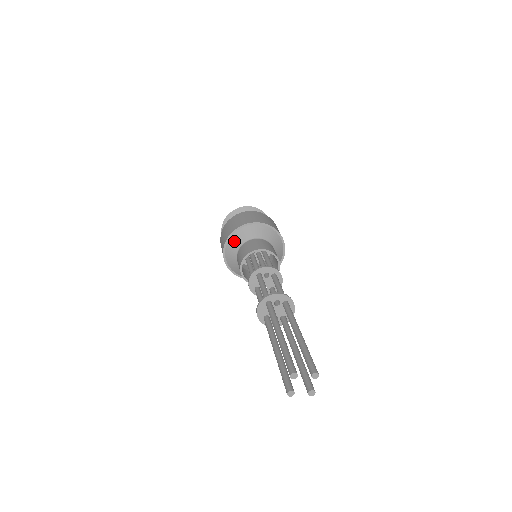
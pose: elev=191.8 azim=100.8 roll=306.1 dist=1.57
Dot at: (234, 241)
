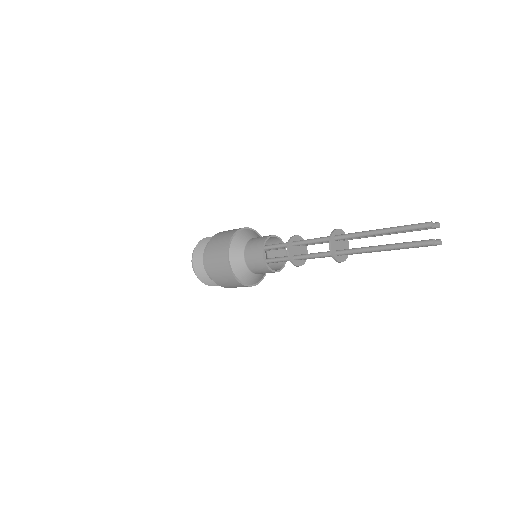
Dot at: (236, 245)
